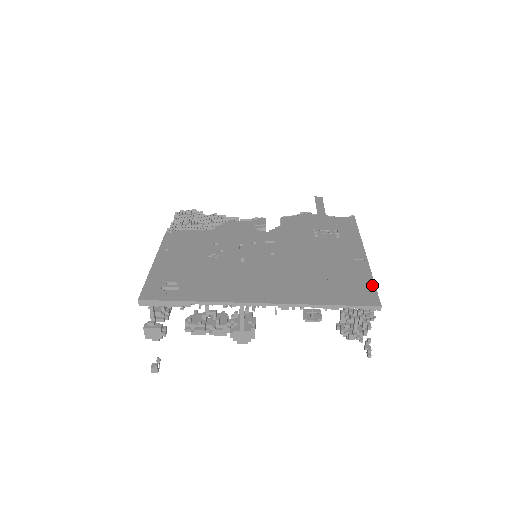
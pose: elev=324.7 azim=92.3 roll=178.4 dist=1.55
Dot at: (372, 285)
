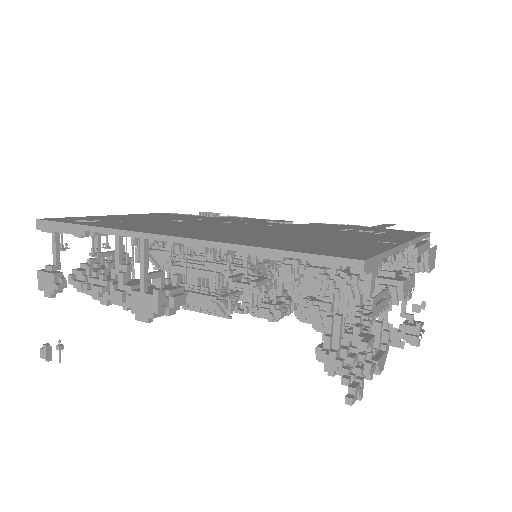
Dot at: (376, 251)
